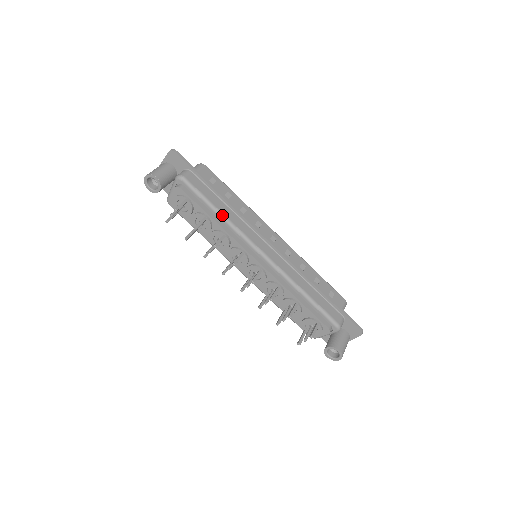
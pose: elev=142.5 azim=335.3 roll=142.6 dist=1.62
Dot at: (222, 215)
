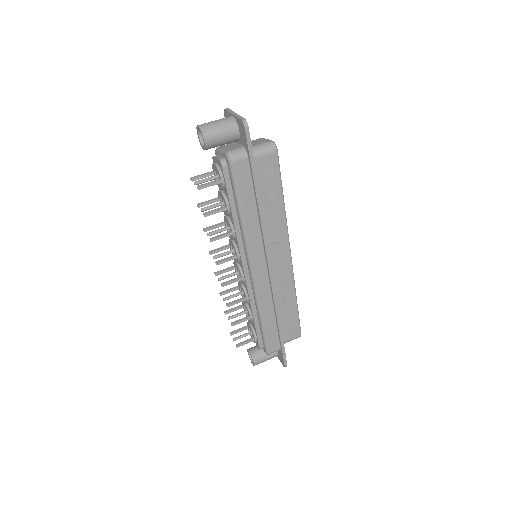
Dot at: (242, 219)
